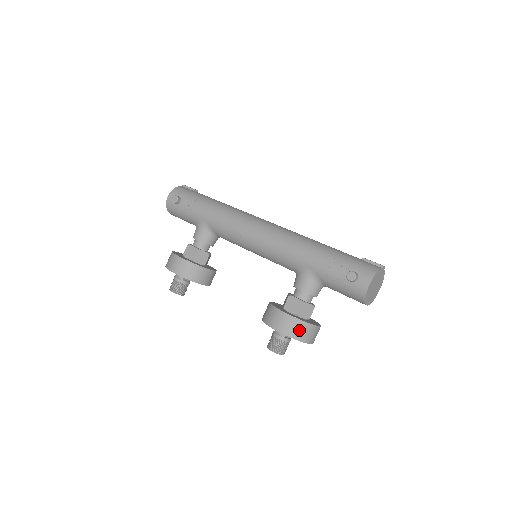
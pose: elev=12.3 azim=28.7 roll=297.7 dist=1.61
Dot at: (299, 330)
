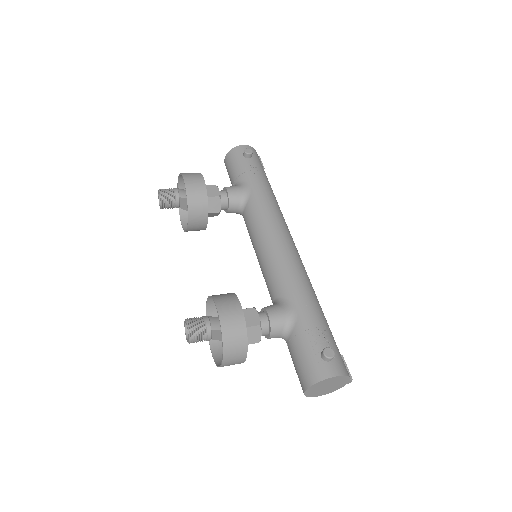
Dot at: (235, 339)
